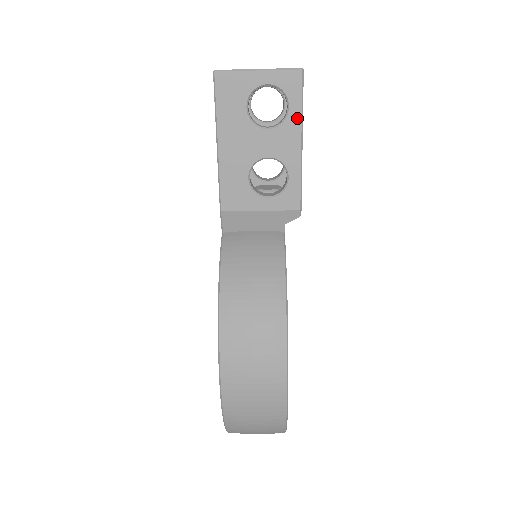
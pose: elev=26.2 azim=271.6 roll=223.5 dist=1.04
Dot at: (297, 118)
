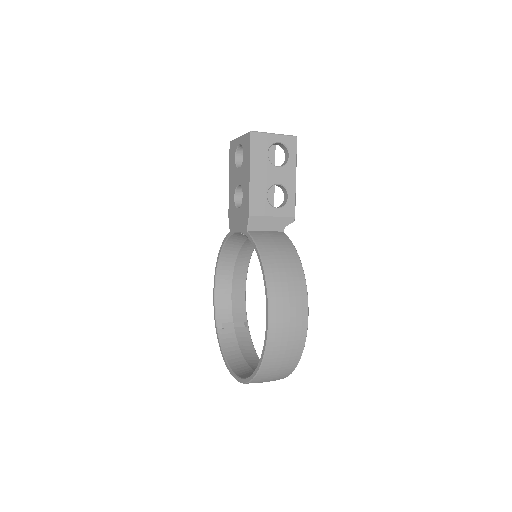
Dot at: (294, 162)
